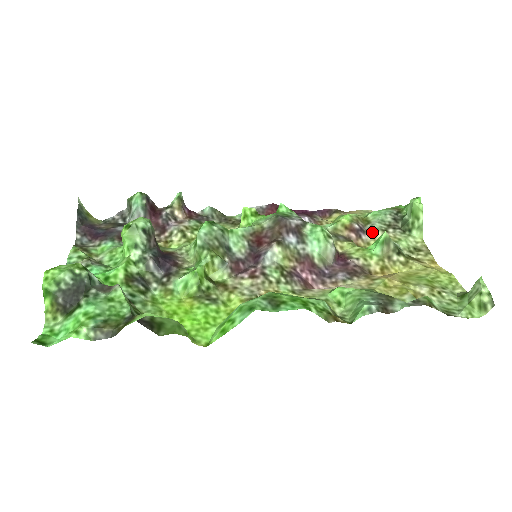
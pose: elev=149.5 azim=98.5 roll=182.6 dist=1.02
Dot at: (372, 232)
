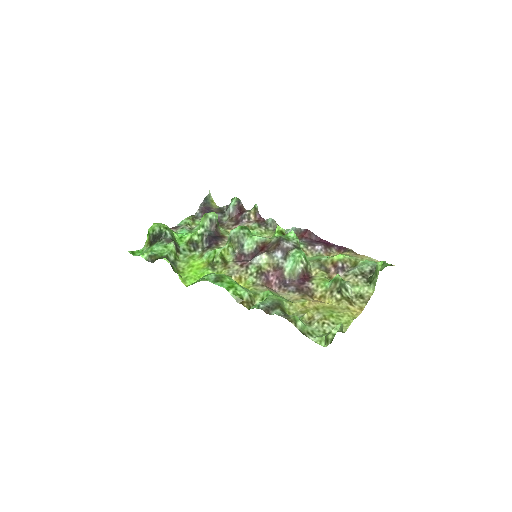
Dot at: (348, 273)
